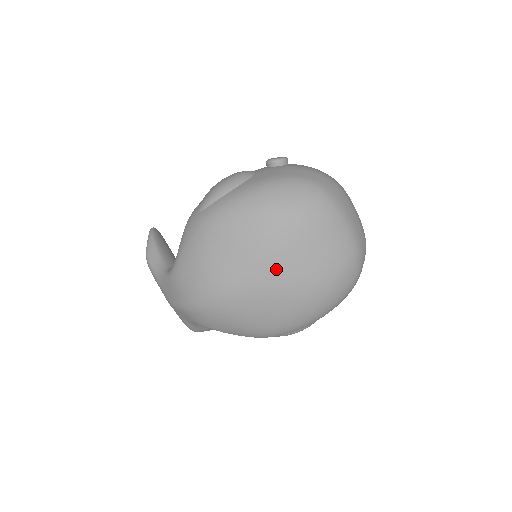
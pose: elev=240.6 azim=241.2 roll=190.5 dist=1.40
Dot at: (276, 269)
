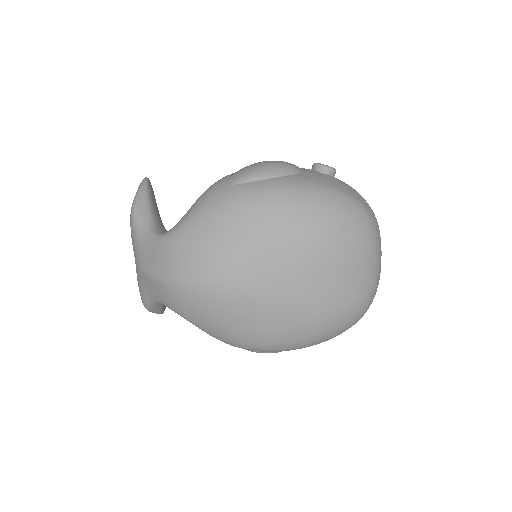
Dot at: (295, 280)
